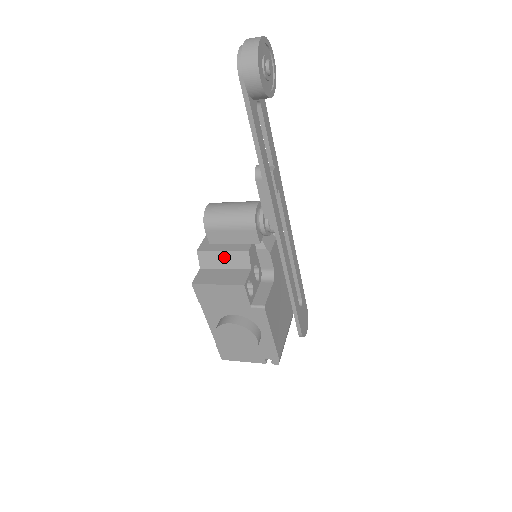
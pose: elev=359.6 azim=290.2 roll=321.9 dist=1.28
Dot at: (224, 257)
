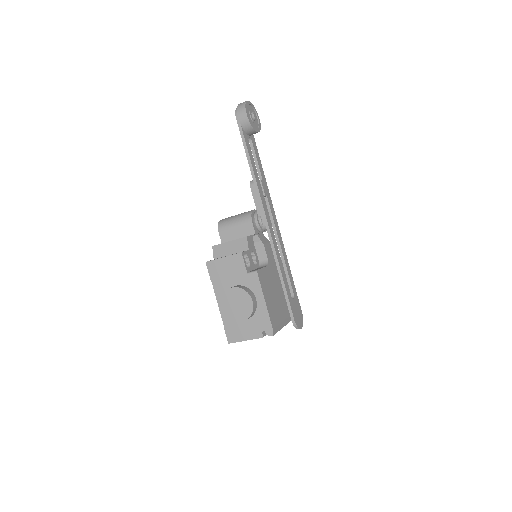
Dot at: (230, 246)
